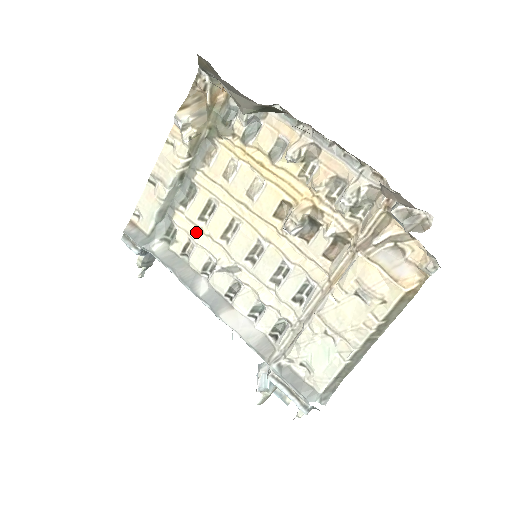
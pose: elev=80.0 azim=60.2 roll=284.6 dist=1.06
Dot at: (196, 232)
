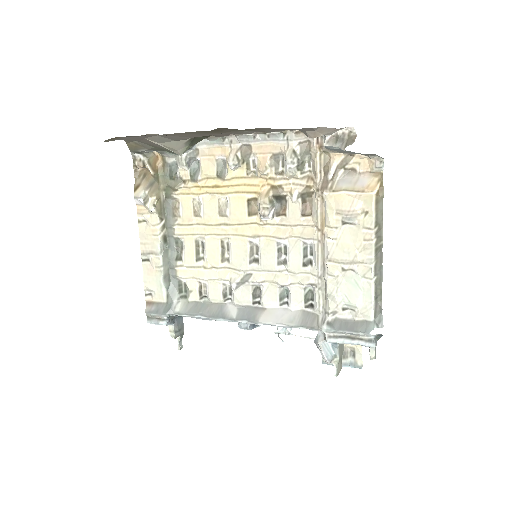
Dot at: (201, 272)
